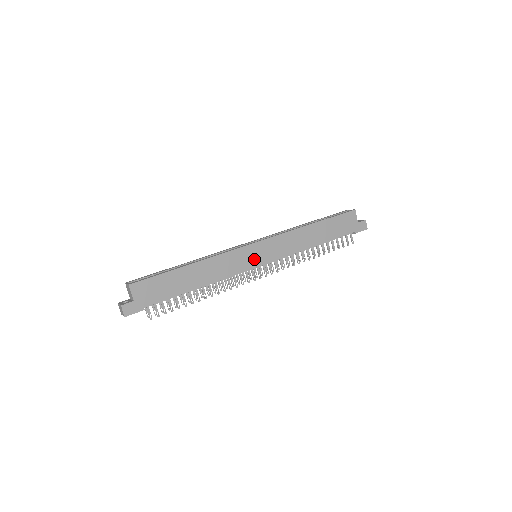
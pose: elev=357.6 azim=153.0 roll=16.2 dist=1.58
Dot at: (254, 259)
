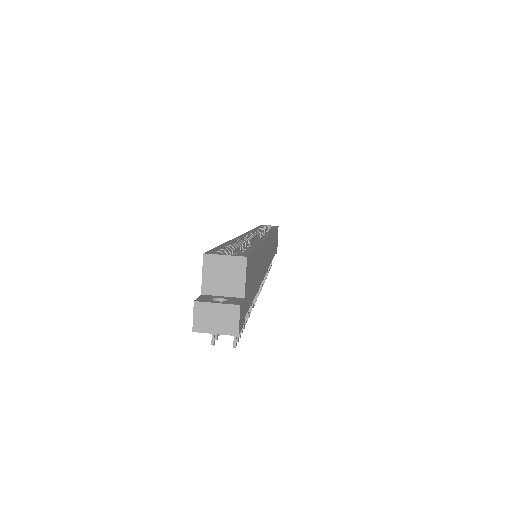
Dot at: (267, 259)
